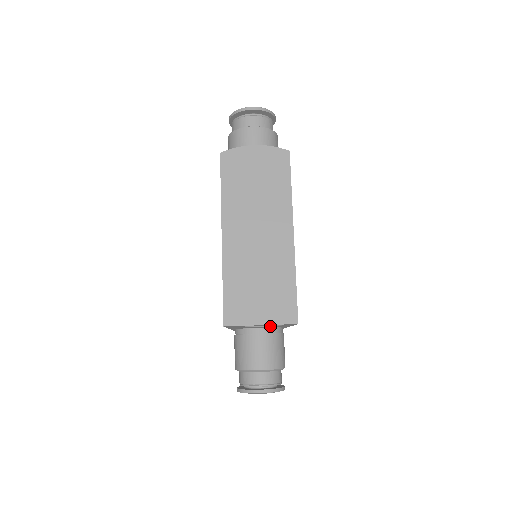
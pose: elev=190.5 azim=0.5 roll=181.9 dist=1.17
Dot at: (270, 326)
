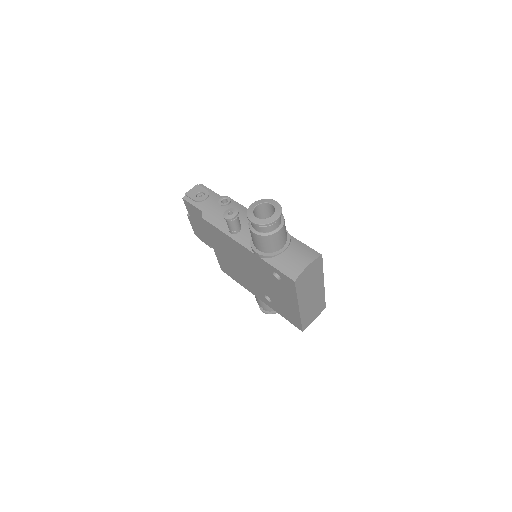
Dot at: occluded
